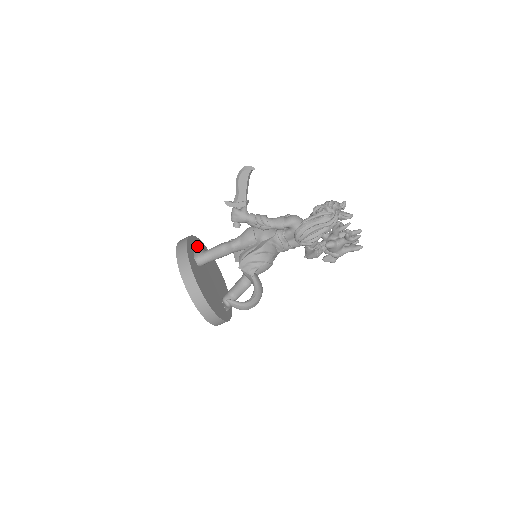
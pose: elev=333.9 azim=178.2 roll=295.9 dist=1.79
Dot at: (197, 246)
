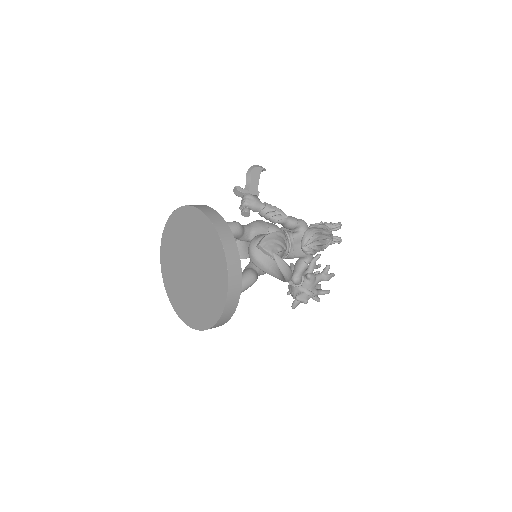
Dot at: occluded
